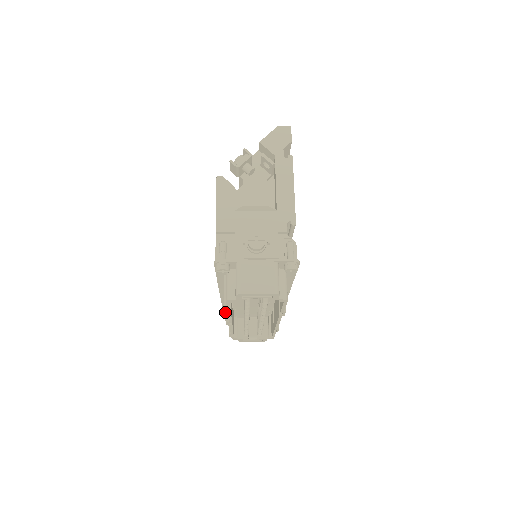
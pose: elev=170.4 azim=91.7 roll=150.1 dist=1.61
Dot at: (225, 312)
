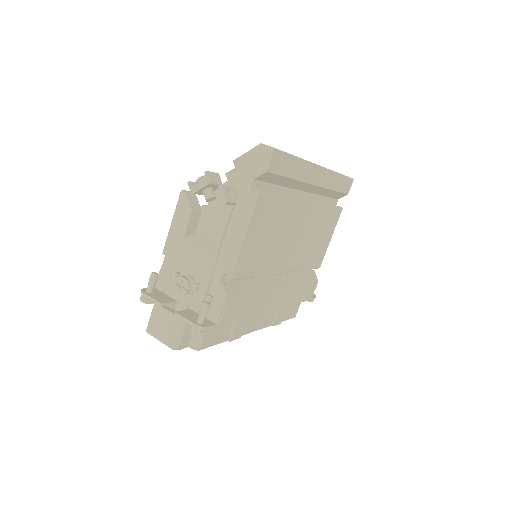
Dot at: occluded
